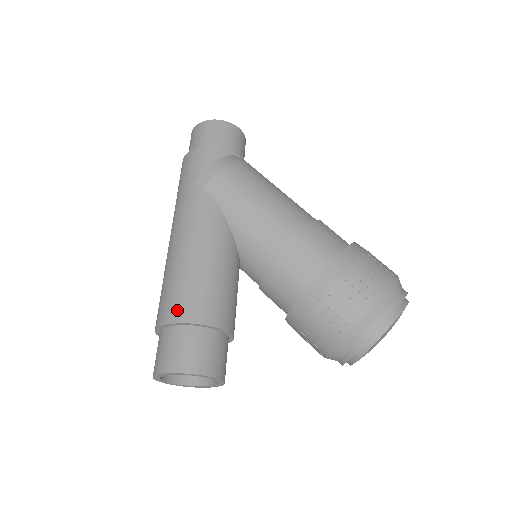
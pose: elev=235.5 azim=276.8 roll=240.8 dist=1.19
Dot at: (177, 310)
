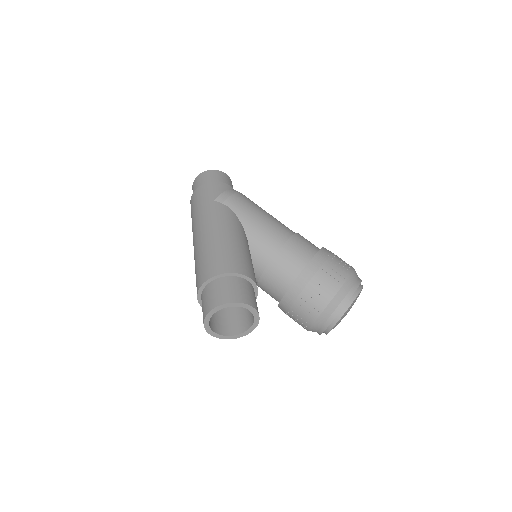
Dot at: (225, 266)
